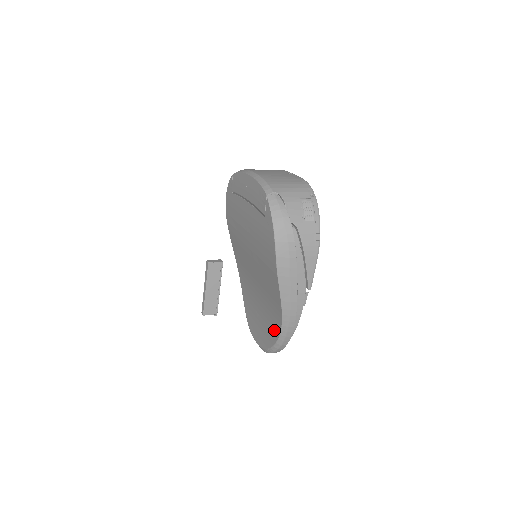
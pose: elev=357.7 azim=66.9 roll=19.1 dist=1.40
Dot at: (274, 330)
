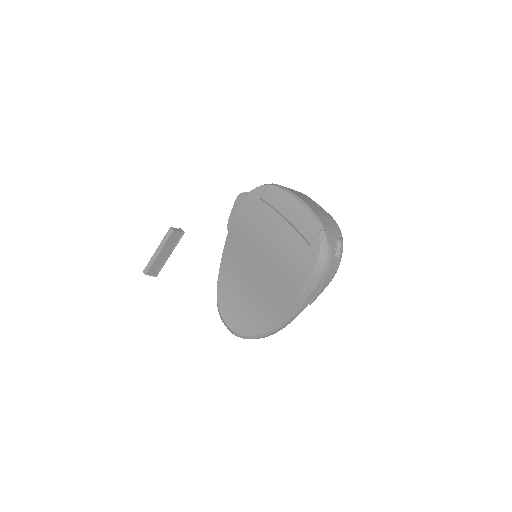
Dot at: (262, 325)
